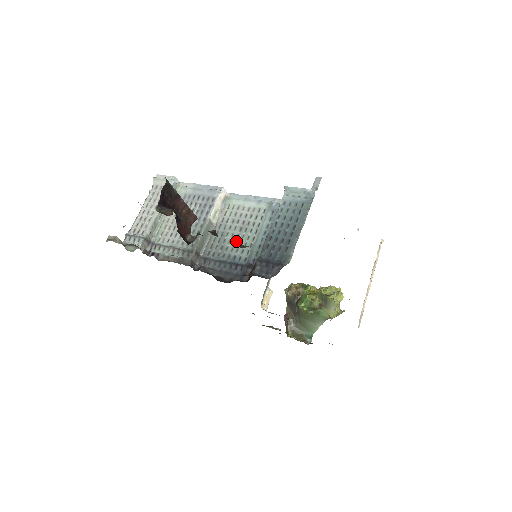
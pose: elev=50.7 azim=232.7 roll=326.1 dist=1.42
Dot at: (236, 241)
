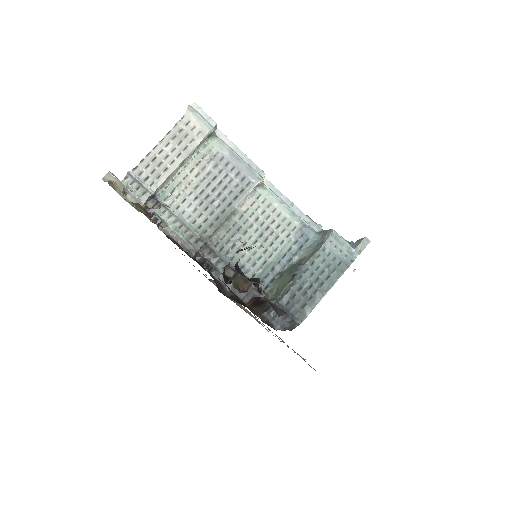
Dot at: (252, 248)
